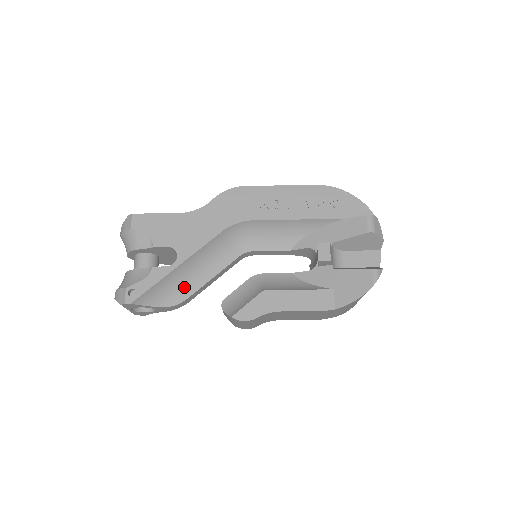
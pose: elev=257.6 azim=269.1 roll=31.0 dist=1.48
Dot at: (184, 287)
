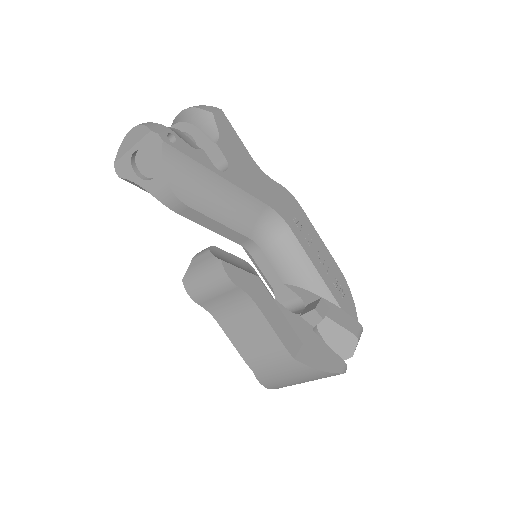
Dot at: (198, 196)
